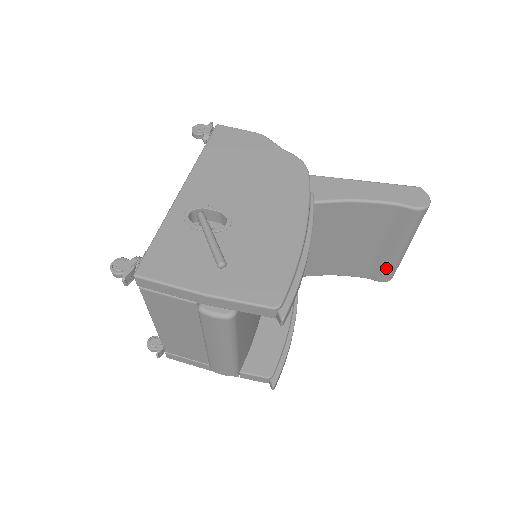
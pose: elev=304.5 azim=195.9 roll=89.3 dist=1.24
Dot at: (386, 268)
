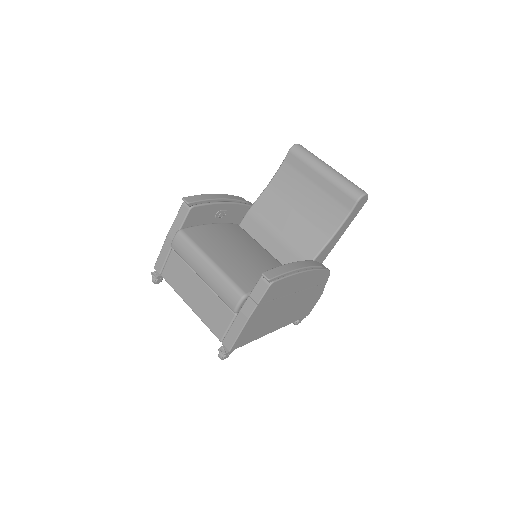
Dot at: (339, 190)
